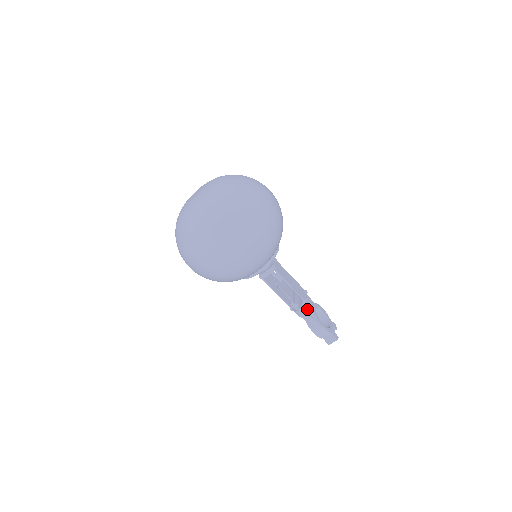
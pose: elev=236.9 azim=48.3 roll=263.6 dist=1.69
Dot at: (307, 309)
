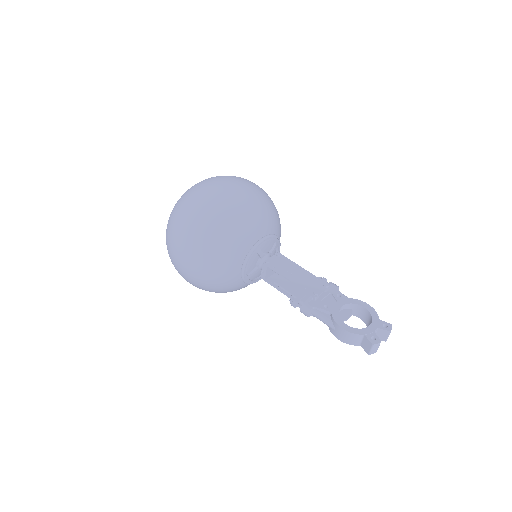
Dot at: (317, 306)
